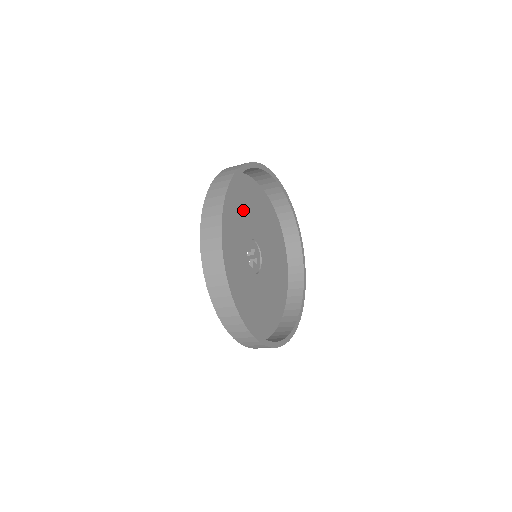
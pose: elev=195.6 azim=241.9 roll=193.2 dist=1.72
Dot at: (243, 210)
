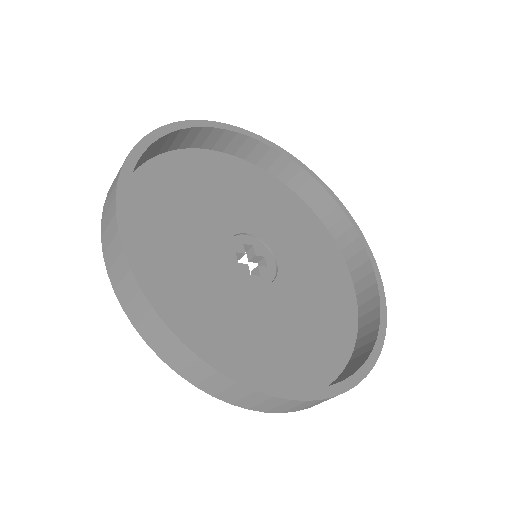
Dot at: (200, 201)
